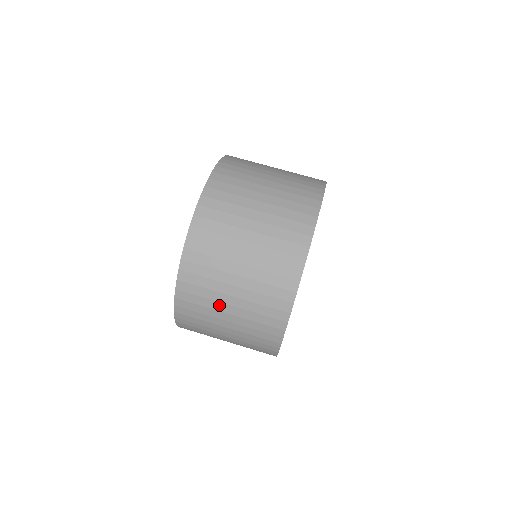
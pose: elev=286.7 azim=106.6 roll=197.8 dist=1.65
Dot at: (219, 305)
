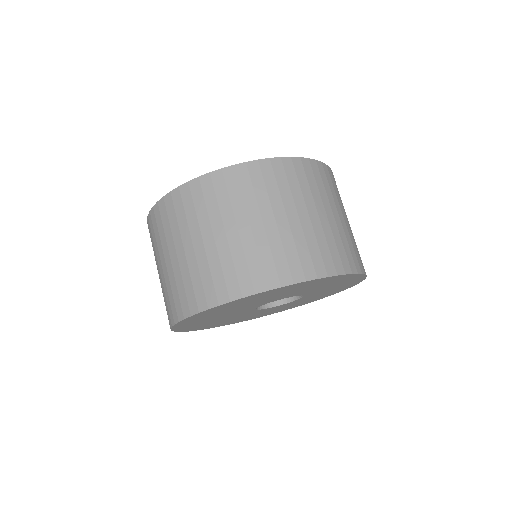
Dot at: (207, 226)
